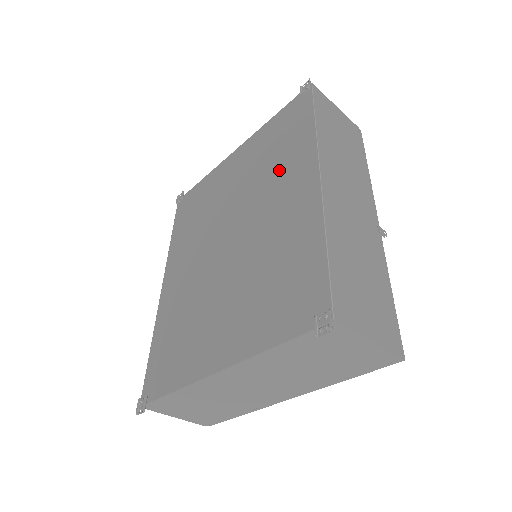
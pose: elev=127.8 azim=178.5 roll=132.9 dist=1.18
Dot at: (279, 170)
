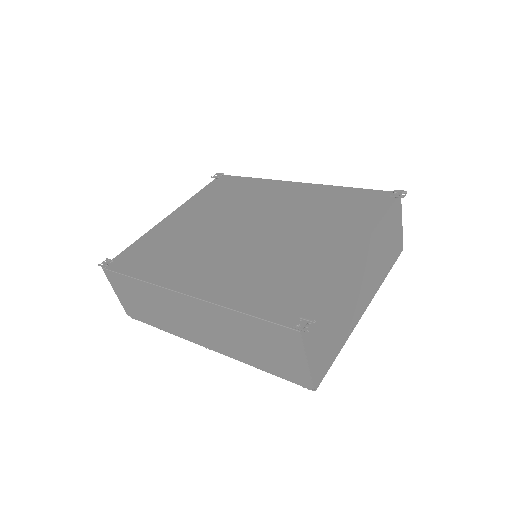
Dot at: (253, 196)
